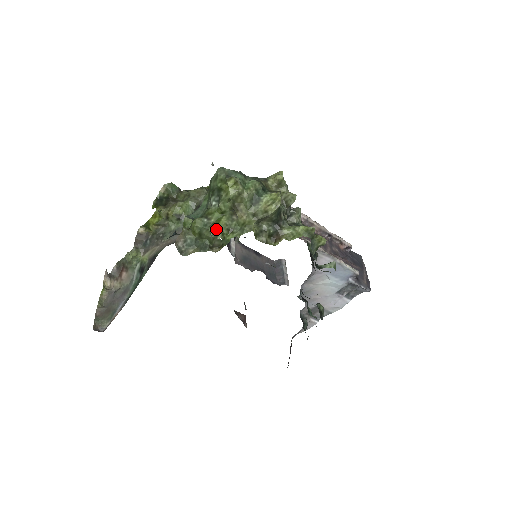
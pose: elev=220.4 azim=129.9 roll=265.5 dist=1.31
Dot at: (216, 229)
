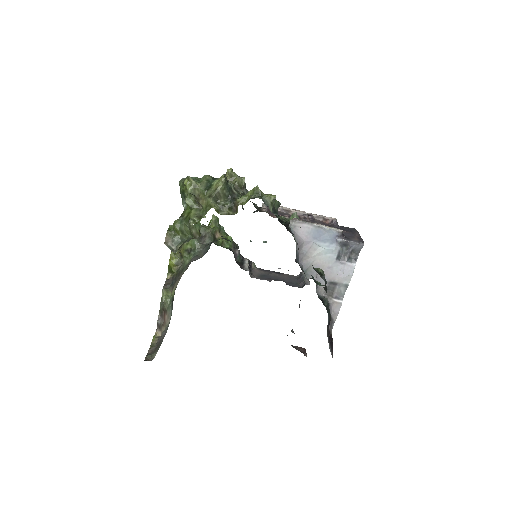
Dot at: (188, 219)
